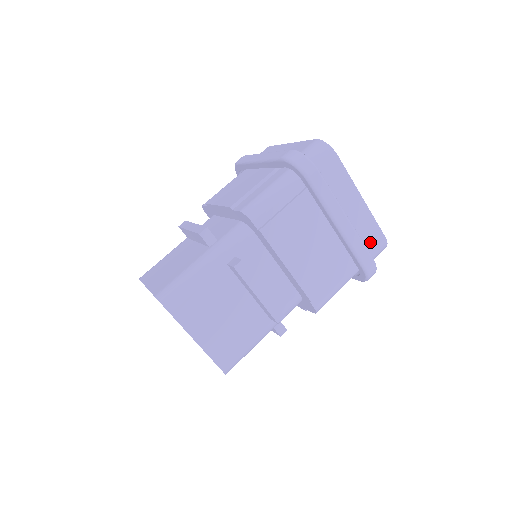
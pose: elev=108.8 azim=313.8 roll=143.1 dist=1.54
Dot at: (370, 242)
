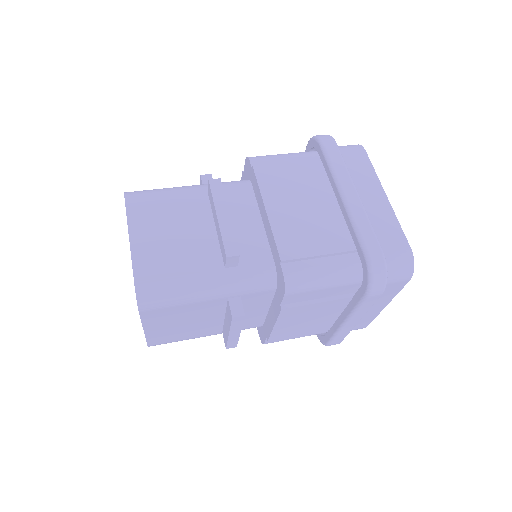
Dot at: (386, 242)
